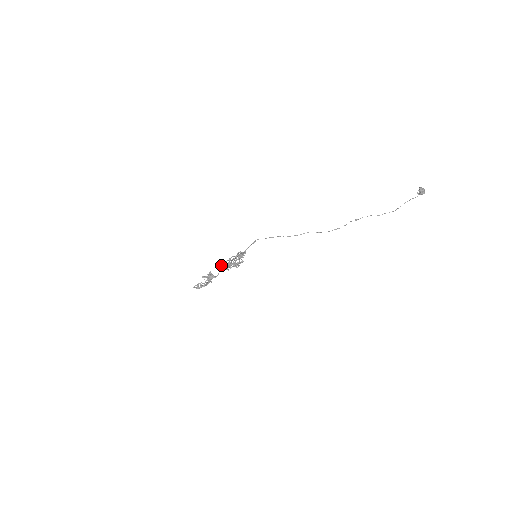
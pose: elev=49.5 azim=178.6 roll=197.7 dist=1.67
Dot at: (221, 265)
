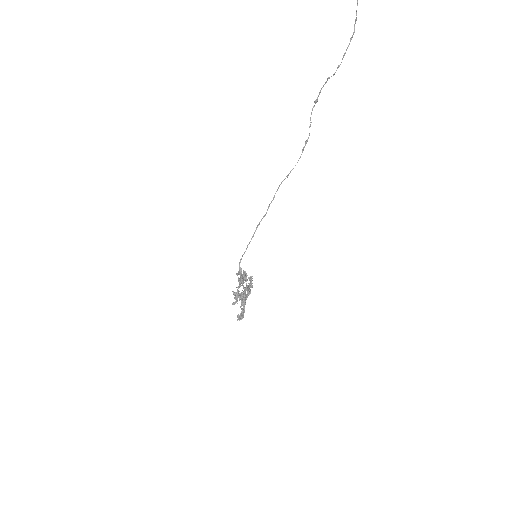
Dot at: occluded
